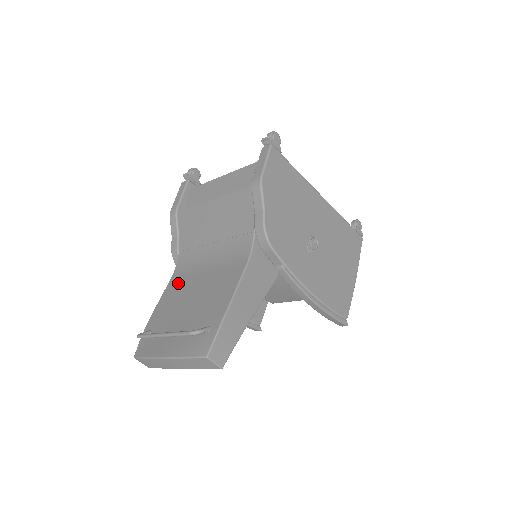
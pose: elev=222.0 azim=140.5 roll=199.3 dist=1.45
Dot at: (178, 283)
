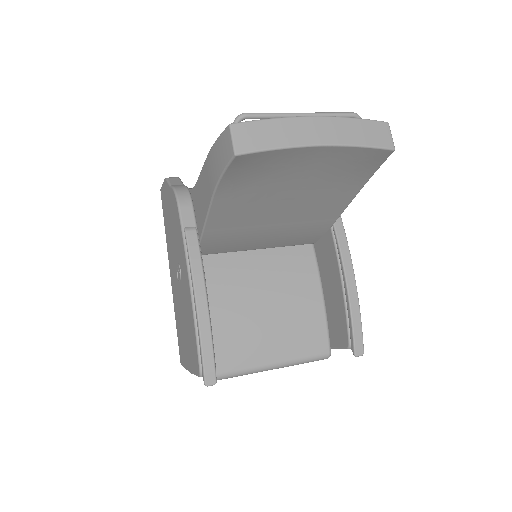
Dot at: occluded
